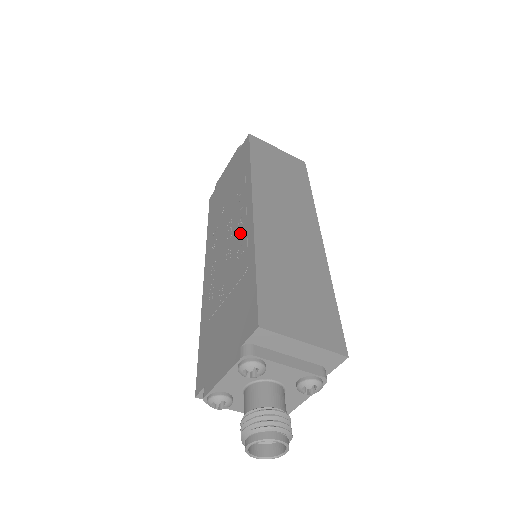
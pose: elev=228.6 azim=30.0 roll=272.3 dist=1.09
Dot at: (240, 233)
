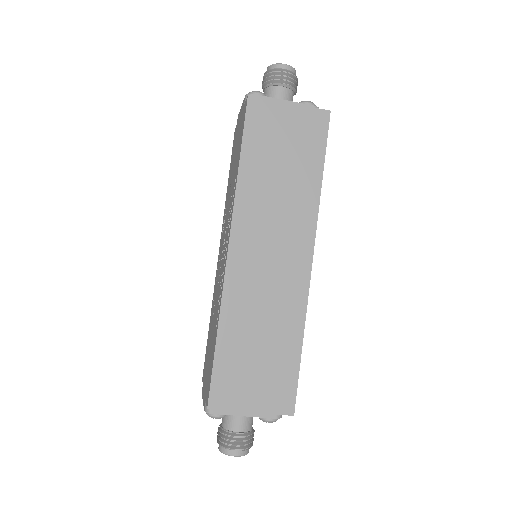
Dot at: (223, 266)
